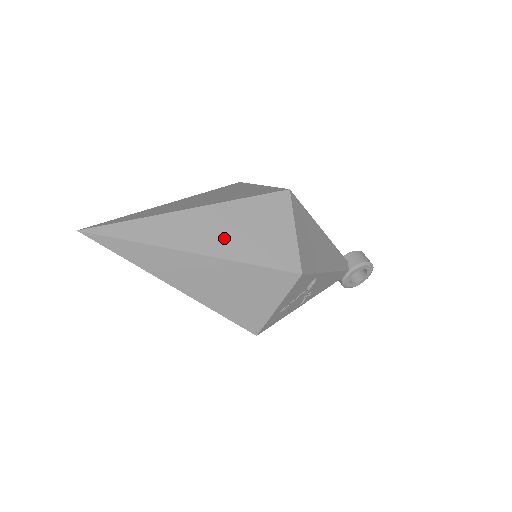
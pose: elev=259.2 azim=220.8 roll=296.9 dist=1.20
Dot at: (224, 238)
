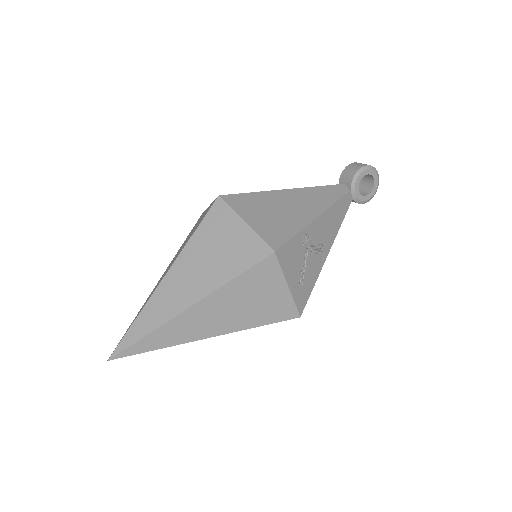
Dot at: (199, 278)
